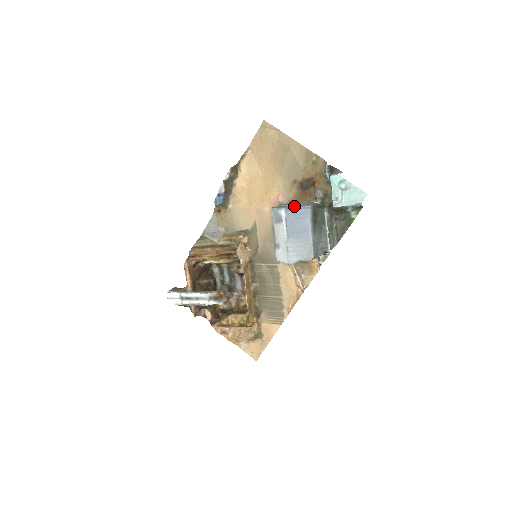
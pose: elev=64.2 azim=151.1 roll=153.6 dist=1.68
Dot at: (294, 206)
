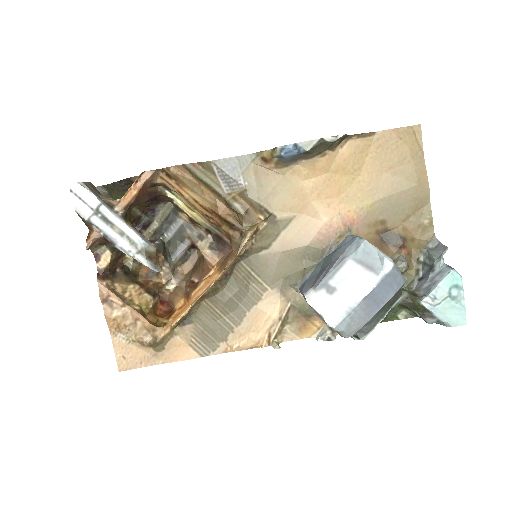
Dot at: occluded
